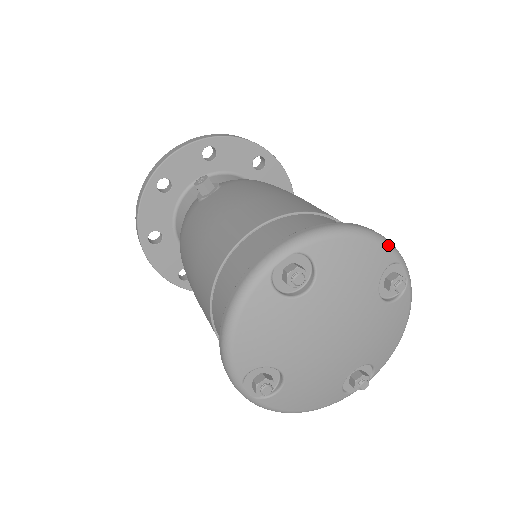
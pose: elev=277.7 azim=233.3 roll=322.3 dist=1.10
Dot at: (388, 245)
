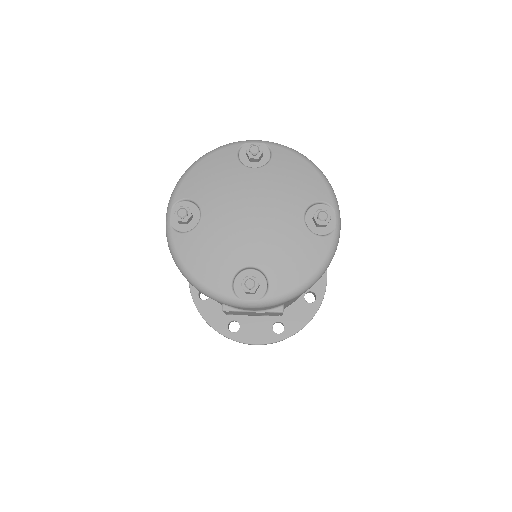
Dot at: (331, 190)
